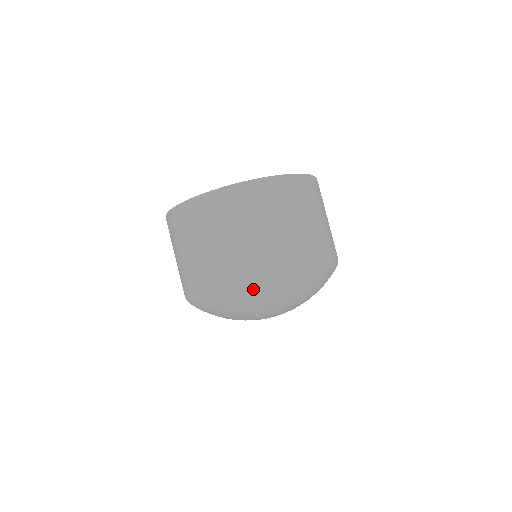
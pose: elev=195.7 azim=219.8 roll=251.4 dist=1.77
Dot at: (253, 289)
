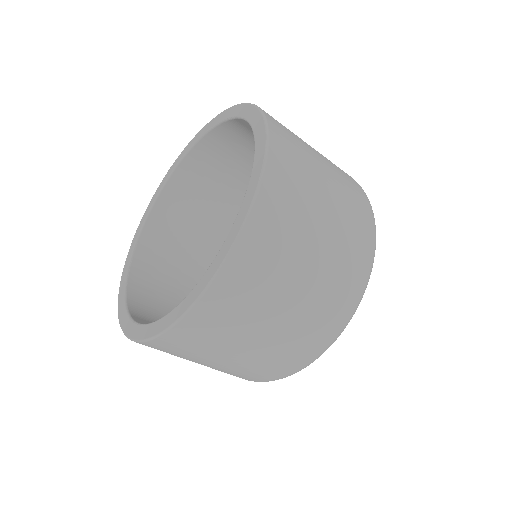
Dot at: occluded
